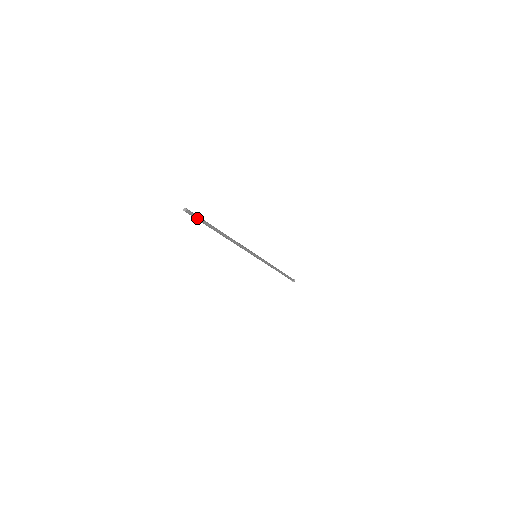
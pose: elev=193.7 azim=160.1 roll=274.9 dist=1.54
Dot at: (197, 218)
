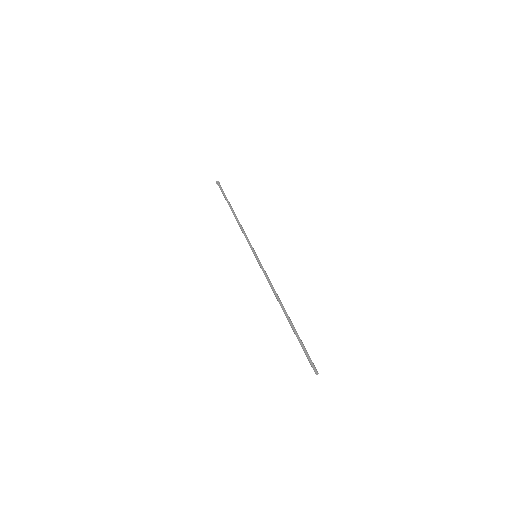
Dot at: (308, 357)
